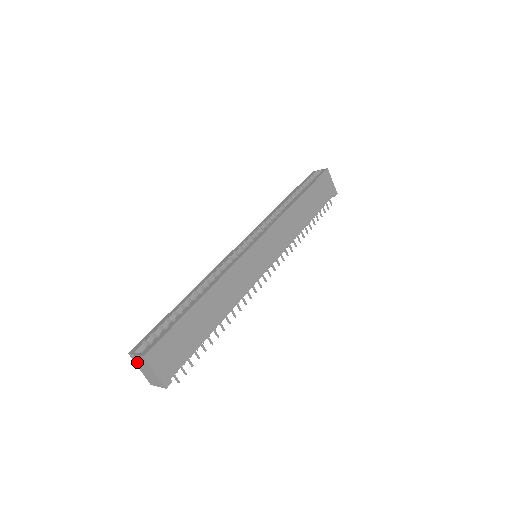
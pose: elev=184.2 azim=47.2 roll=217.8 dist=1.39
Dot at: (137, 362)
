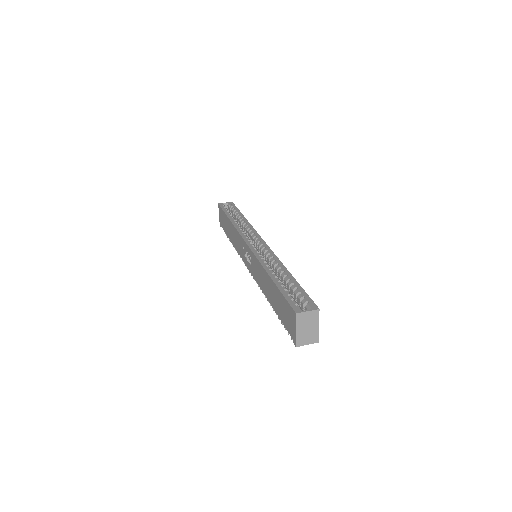
Dot at: (301, 321)
